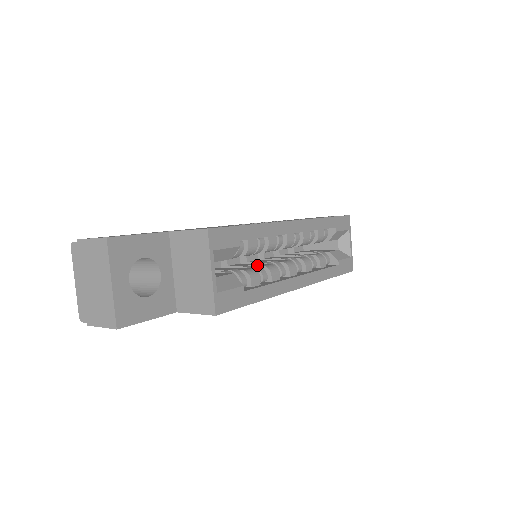
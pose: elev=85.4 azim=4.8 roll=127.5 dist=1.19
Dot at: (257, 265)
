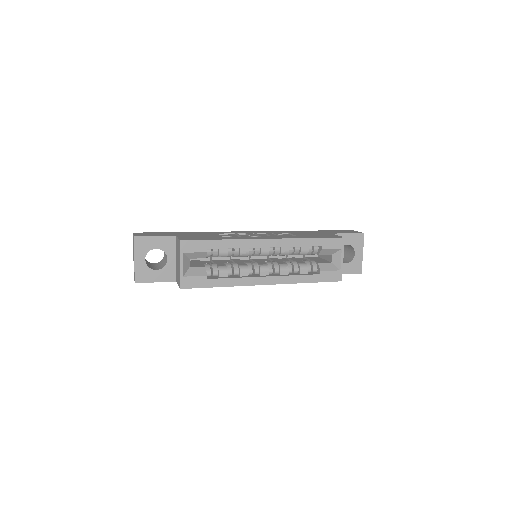
Dot at: (236, 264)
